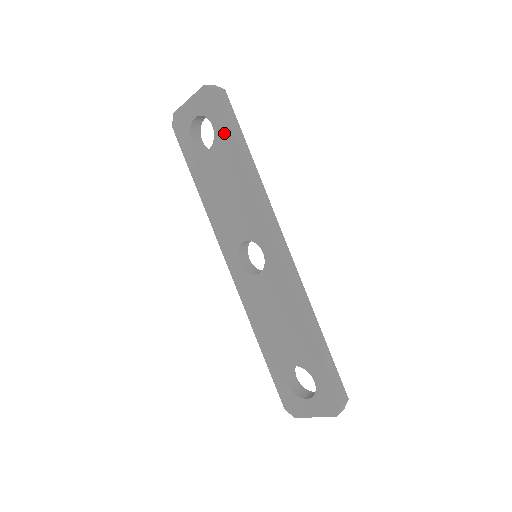
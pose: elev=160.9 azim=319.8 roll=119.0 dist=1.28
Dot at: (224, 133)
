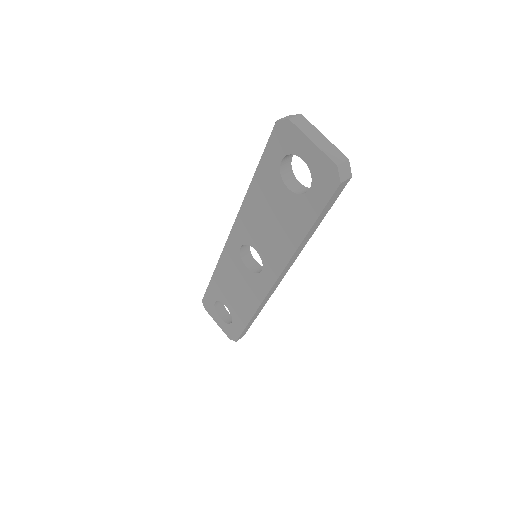
Dot at: (312, 208)
